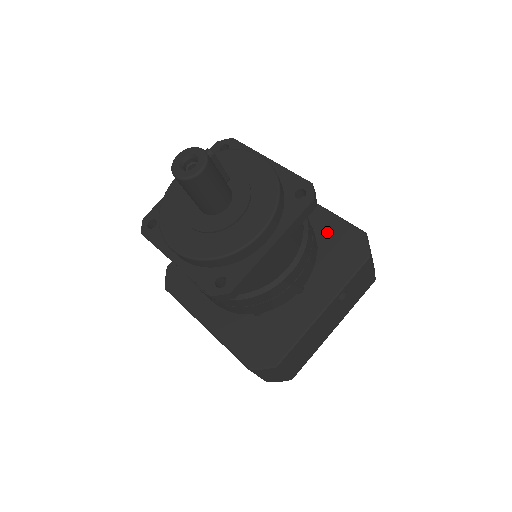
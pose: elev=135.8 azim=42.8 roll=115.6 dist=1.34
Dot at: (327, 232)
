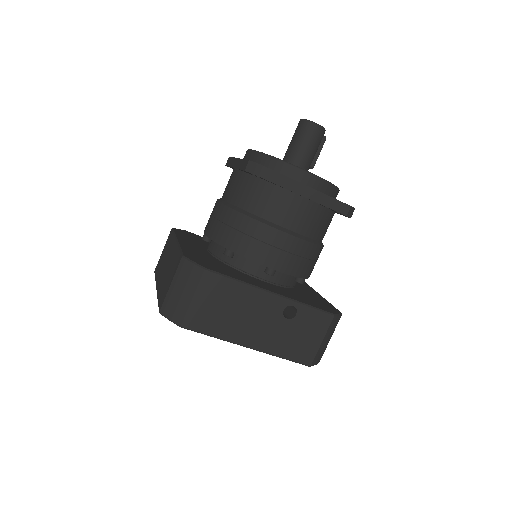
Dot at: (313, 296)
